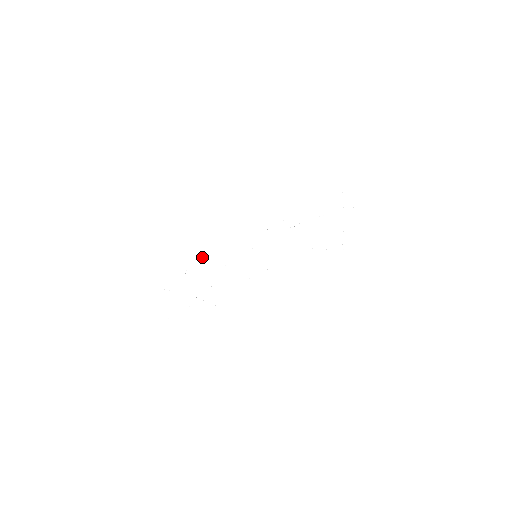
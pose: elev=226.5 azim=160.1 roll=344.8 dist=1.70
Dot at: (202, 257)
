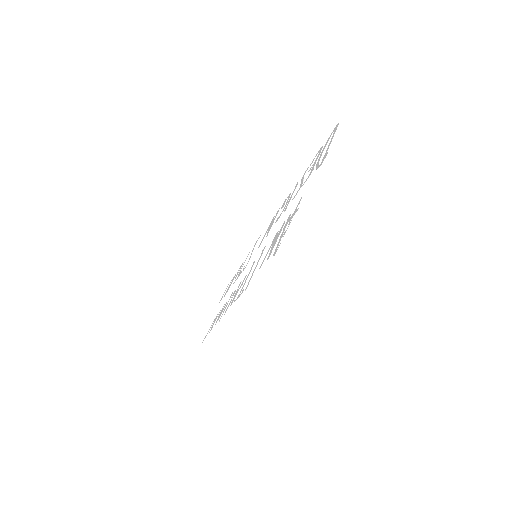
Dot at: occluded
